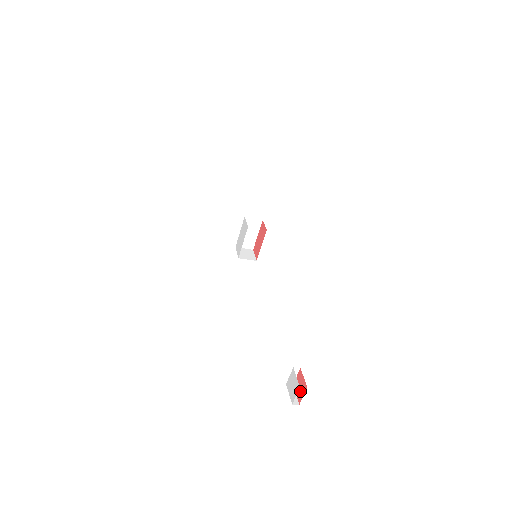
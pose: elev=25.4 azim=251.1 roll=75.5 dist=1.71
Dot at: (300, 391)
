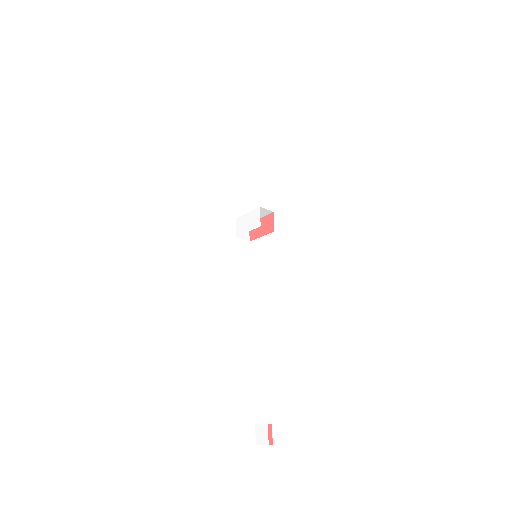
Dot at: occluded
